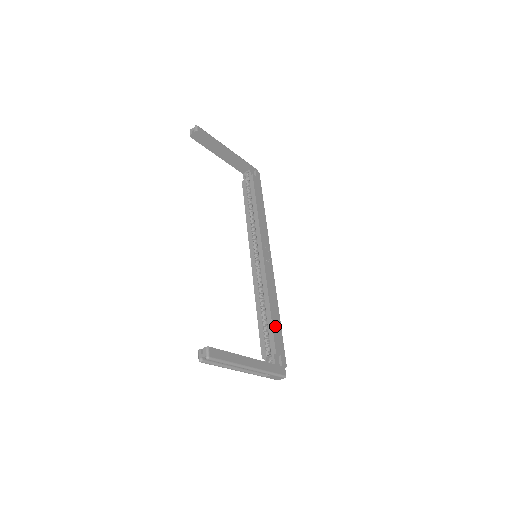
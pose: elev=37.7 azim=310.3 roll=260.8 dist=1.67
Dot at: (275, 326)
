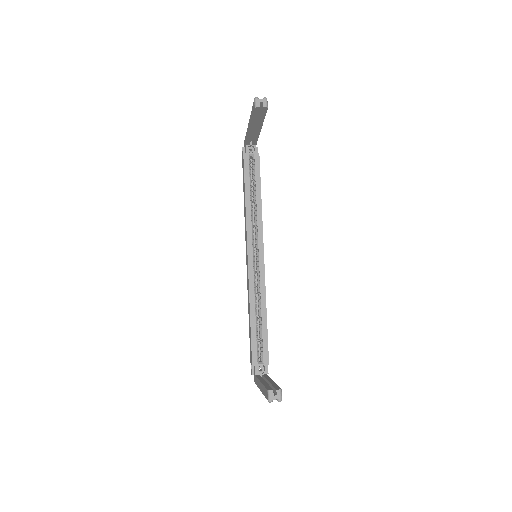
Dot at: (267, 335)
